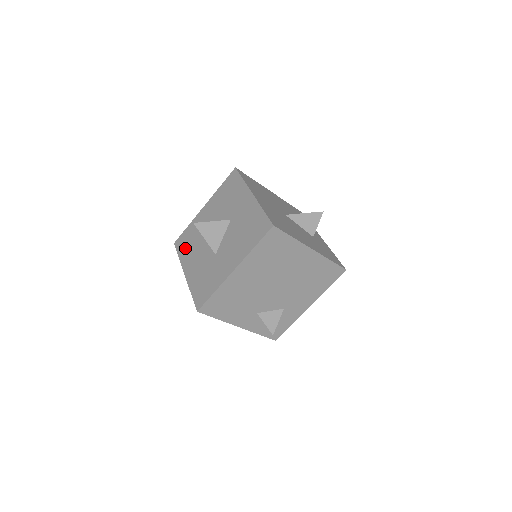
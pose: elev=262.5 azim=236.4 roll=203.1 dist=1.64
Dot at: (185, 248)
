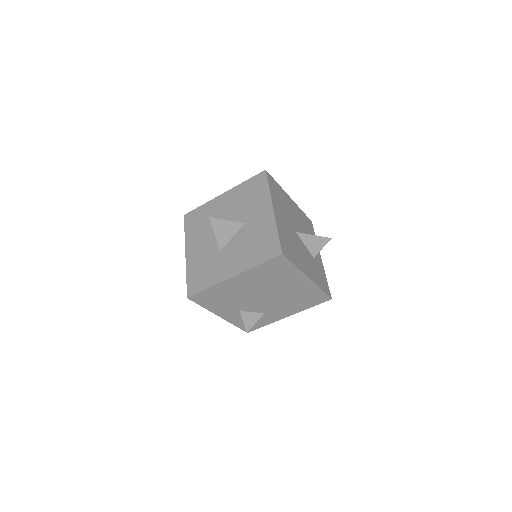
Dot at: (193, 227)
